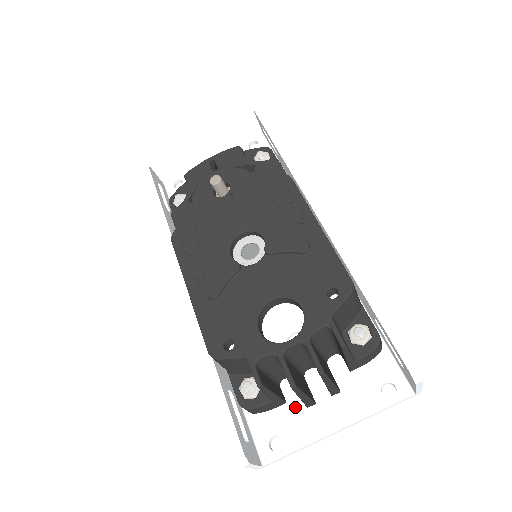
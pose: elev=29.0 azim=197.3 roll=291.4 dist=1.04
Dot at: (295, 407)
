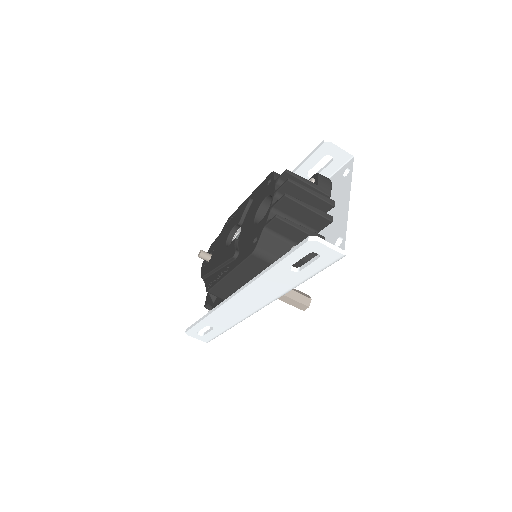
Dot at: (329, 231)
